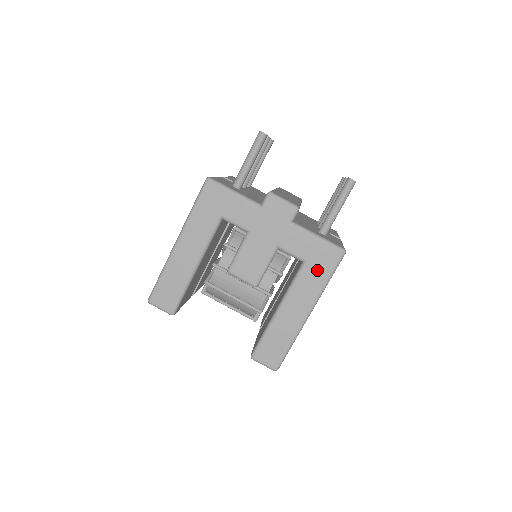
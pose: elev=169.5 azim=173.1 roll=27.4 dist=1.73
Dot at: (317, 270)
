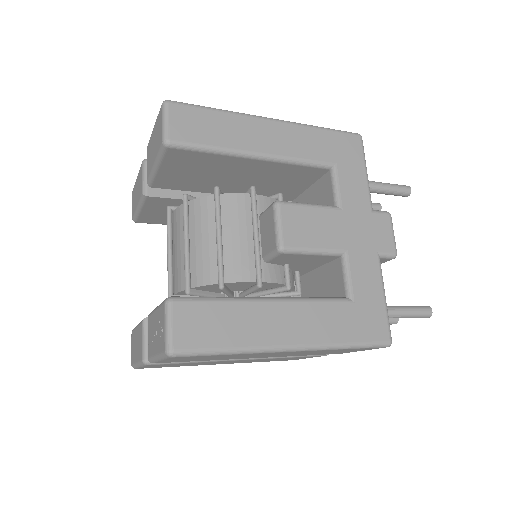
Dot at: (352, 322)
